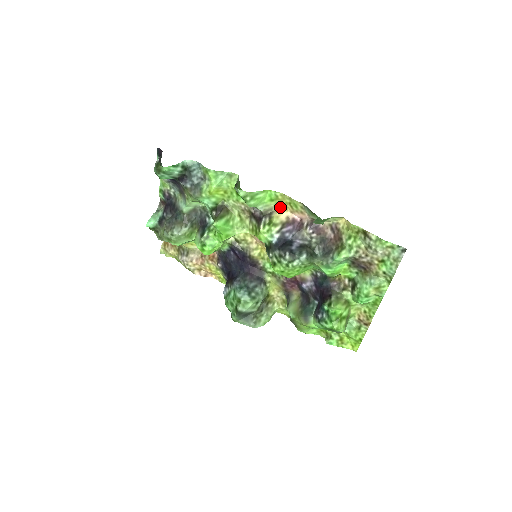
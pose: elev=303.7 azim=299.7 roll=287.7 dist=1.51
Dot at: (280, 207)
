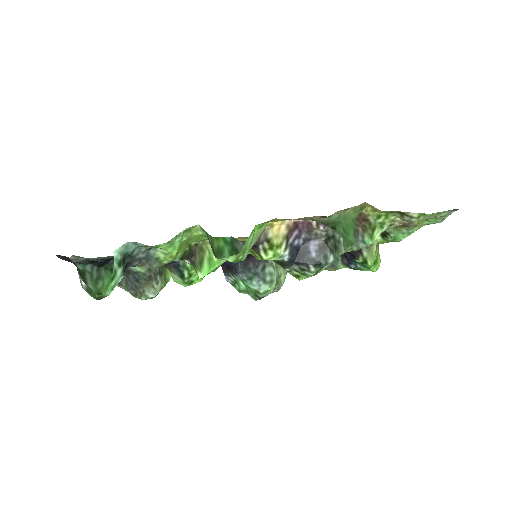
Dot at: (274, 224)
